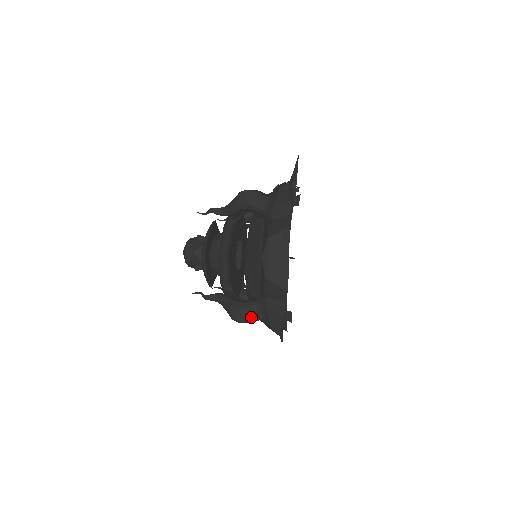
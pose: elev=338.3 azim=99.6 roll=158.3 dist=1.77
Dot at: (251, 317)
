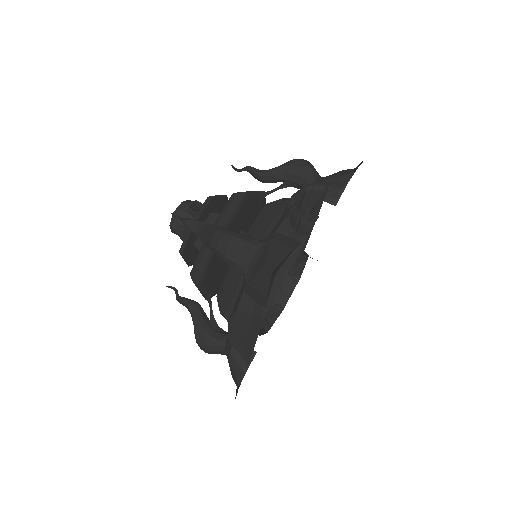
Dot at: (215, 353)
